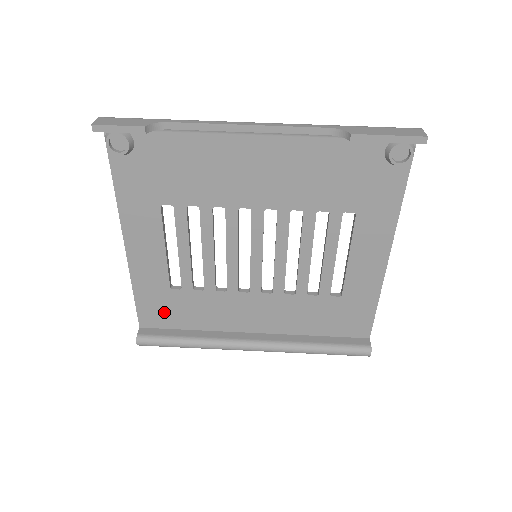
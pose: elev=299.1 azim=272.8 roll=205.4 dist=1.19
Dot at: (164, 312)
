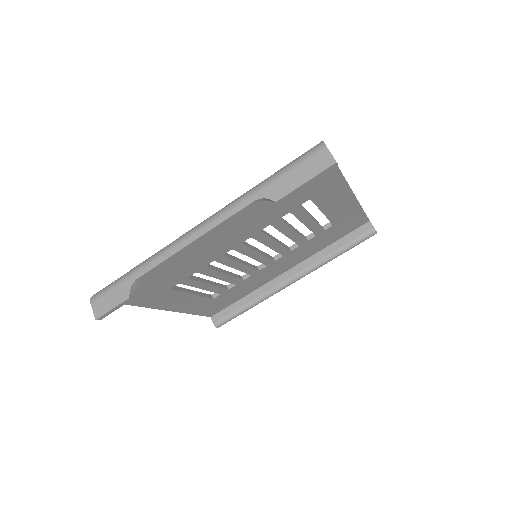
Dot at: (219, 305)
